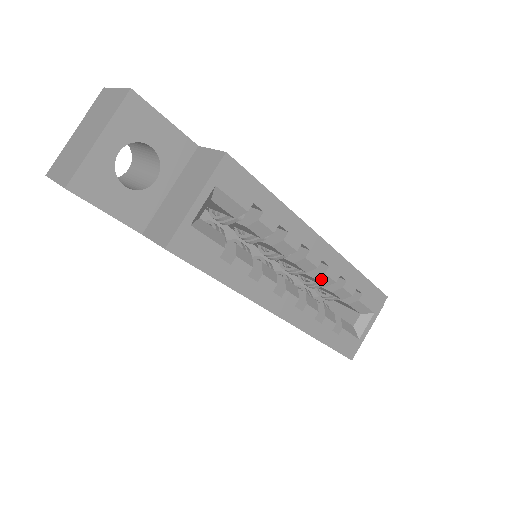
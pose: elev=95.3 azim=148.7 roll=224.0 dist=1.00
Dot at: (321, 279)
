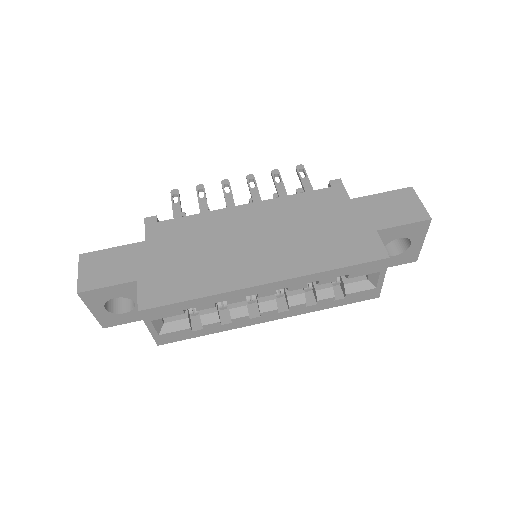
Dot at: occluded
